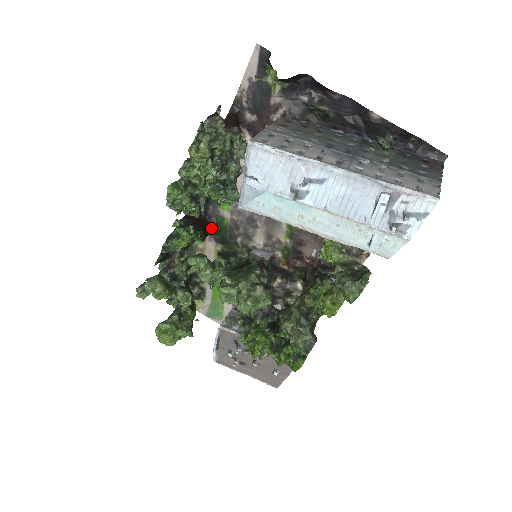
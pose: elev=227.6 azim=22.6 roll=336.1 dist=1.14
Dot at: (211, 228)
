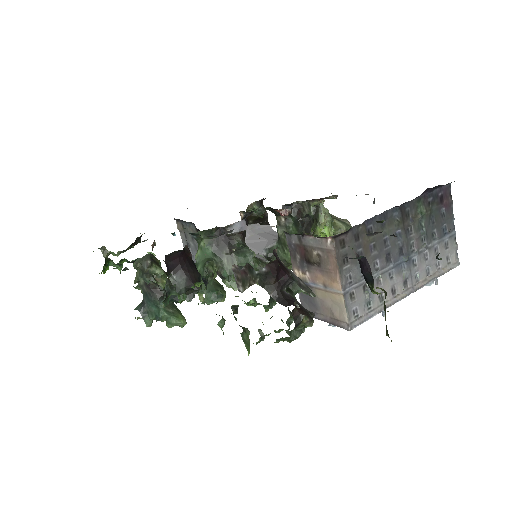
Dot at: (185, 246)
